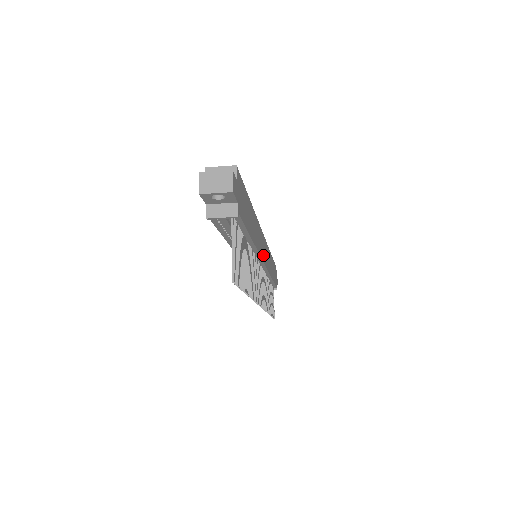
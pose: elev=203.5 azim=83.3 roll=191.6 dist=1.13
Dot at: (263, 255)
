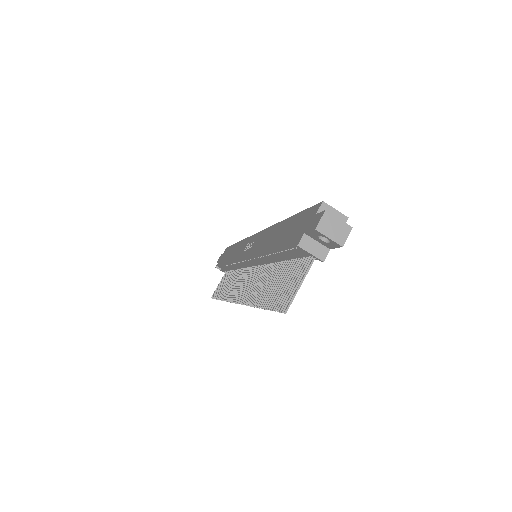
Dot at: occluded
